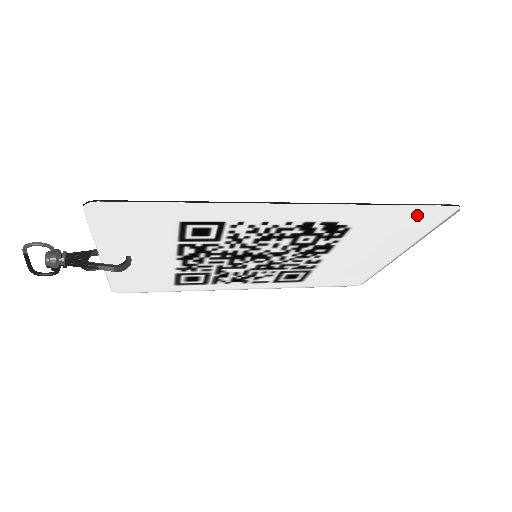
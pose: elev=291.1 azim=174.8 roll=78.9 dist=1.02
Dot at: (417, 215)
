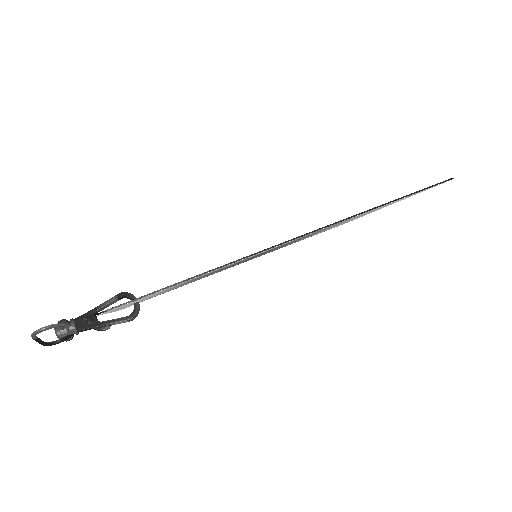
Dot at: occluded
